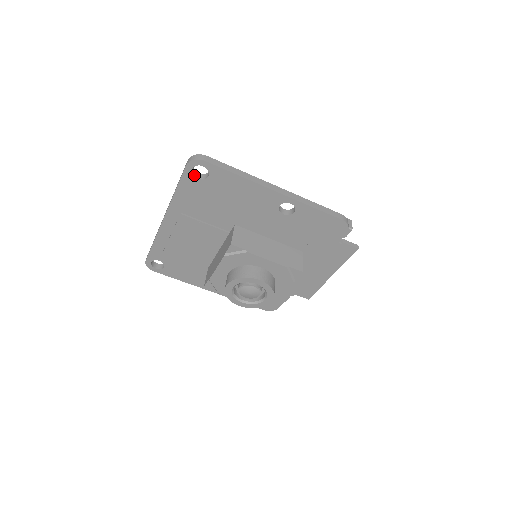
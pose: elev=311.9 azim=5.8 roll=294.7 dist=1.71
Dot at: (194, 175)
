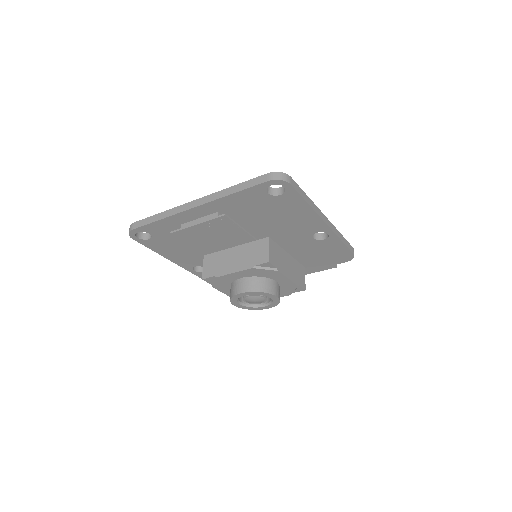
Dot at: (266, 189)
